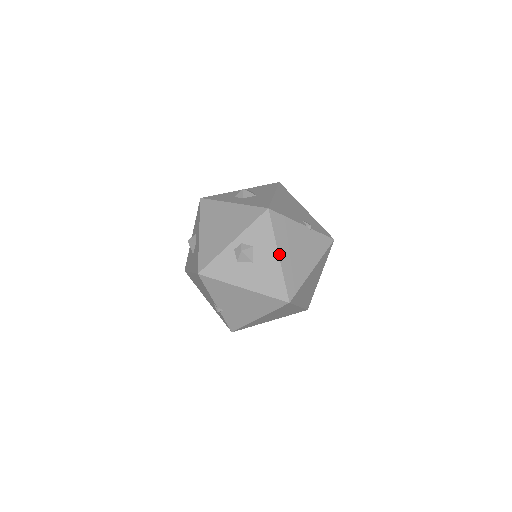
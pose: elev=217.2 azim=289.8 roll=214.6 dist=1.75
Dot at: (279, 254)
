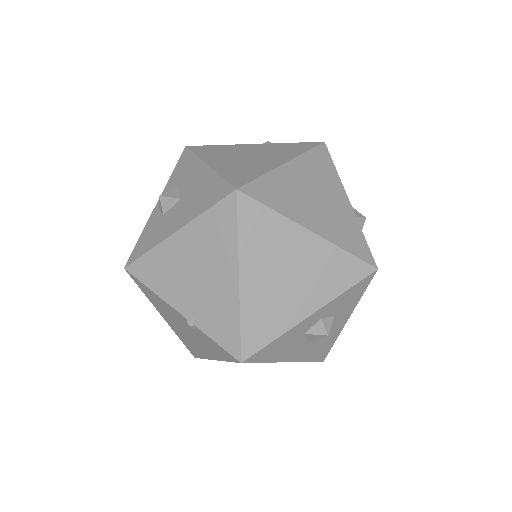
Dot at: (208, 164)
